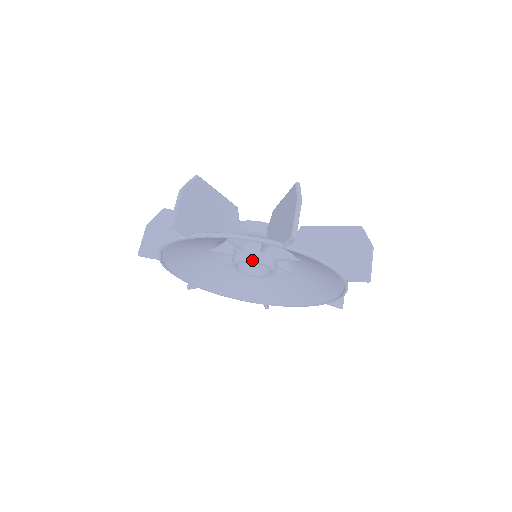
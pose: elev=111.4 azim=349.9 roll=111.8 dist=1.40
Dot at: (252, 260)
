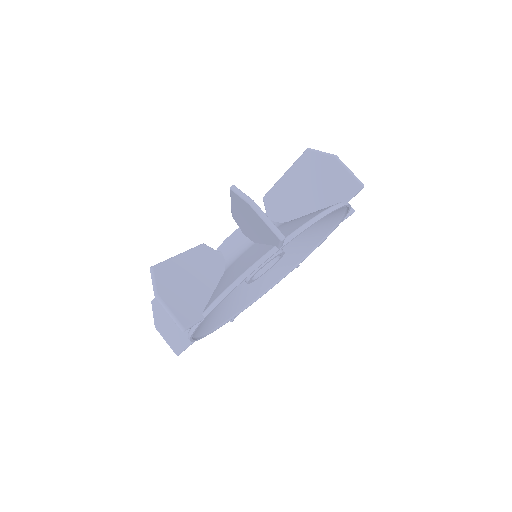
Dot at: (277, 254)
